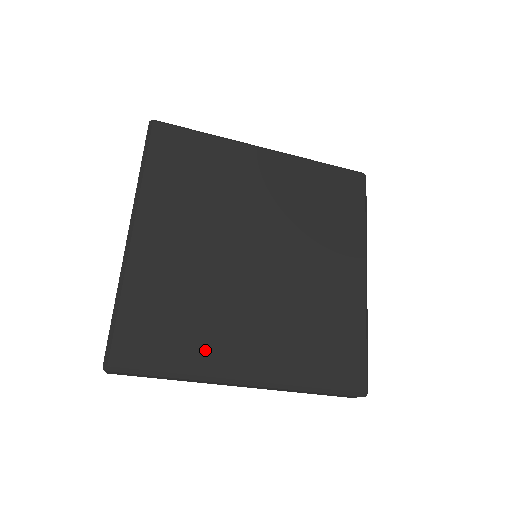
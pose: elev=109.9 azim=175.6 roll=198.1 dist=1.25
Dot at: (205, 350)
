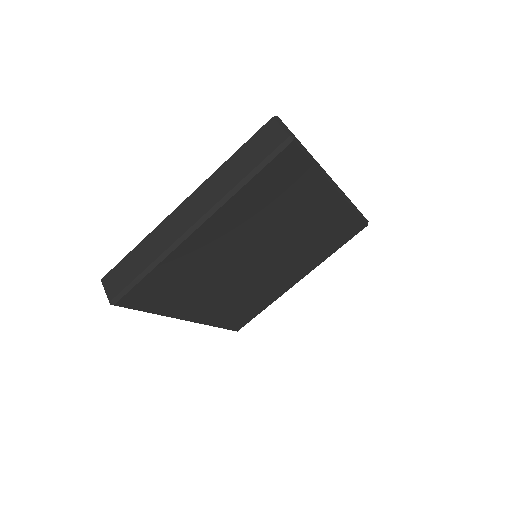
Dot at: (178, 305)
